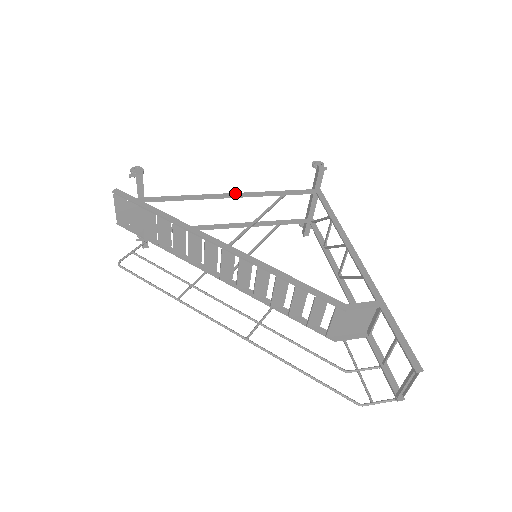
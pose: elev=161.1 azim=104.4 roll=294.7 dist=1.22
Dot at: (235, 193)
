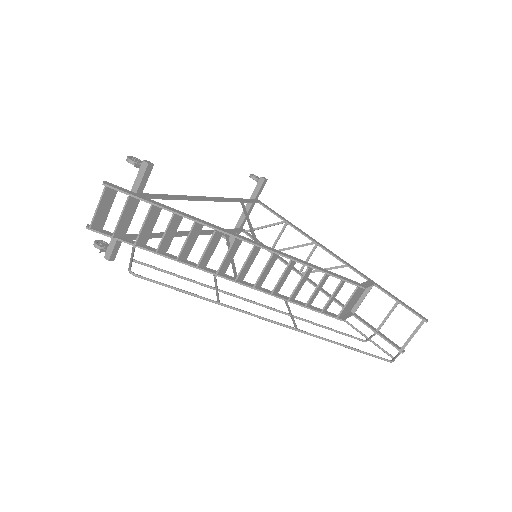
Dot at: (210, 197)
